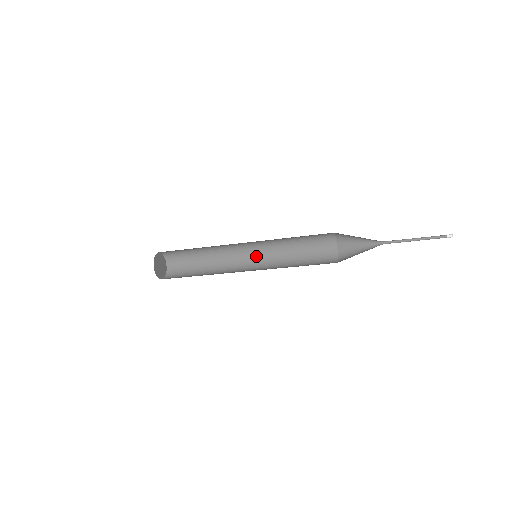
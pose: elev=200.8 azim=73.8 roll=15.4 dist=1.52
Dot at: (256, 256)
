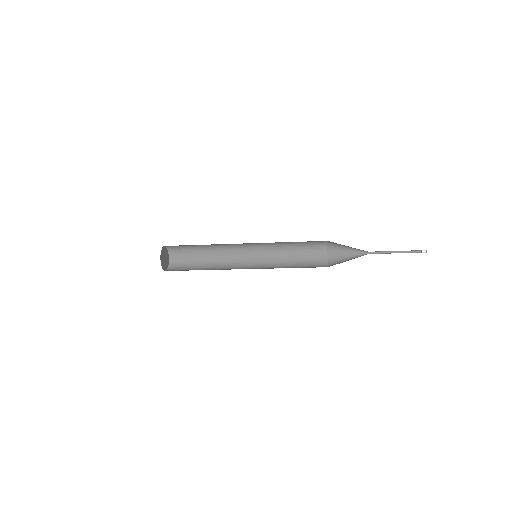
Dot at: (254, 252)
